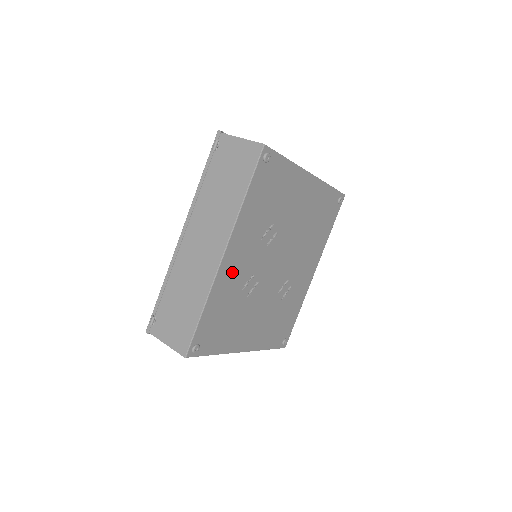
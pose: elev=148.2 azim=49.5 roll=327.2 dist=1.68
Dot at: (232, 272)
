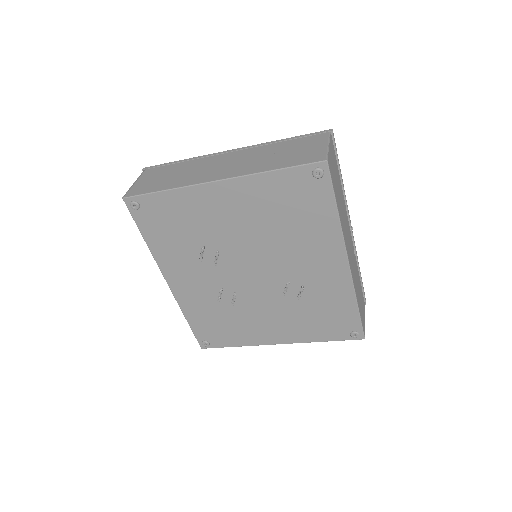
Dot at: (191, 292)
